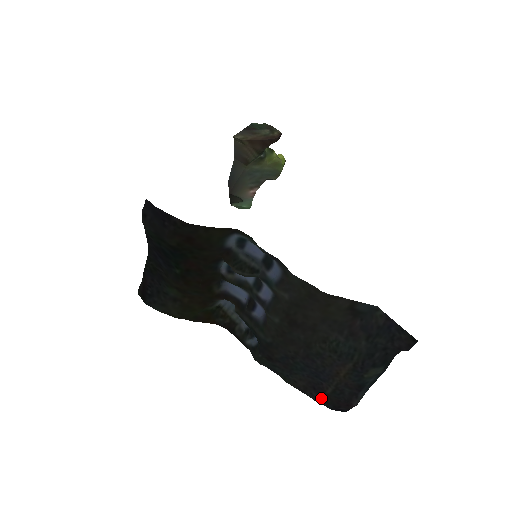
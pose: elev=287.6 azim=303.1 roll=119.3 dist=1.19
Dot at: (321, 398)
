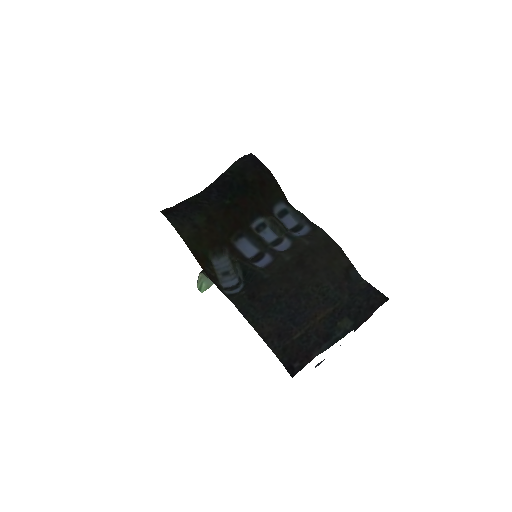
Dot at: (282, 346)
